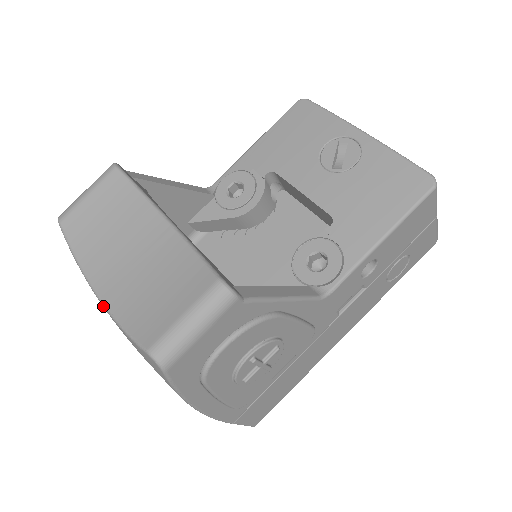
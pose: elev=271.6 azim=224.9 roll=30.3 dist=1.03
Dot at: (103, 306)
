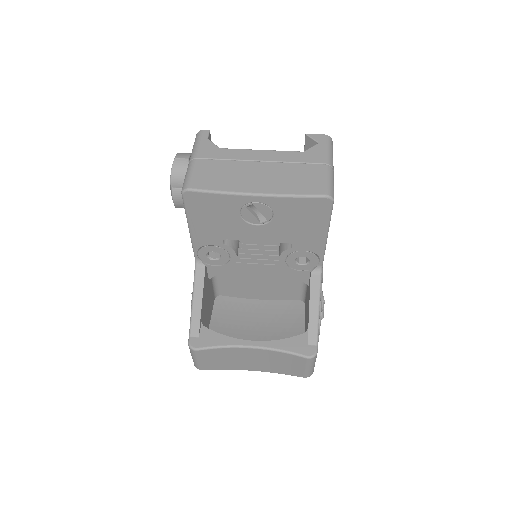
Dot at: (262, 371)
